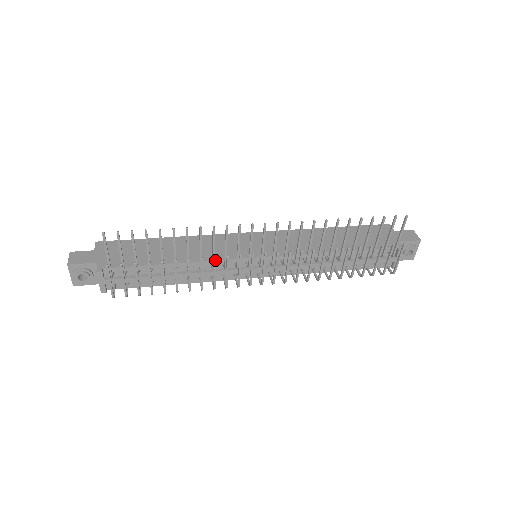
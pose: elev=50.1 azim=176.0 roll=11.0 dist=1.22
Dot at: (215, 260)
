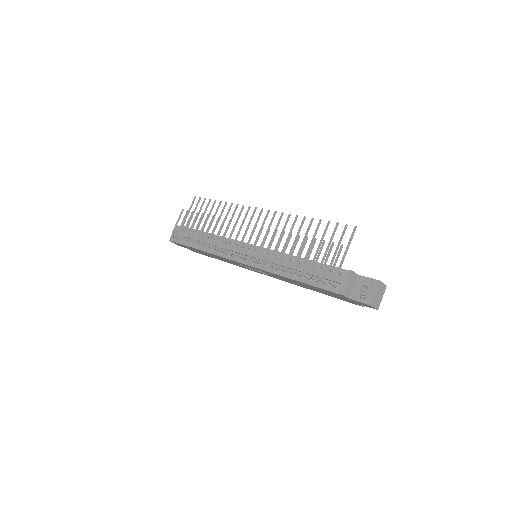
Dot at: (224, 220)
